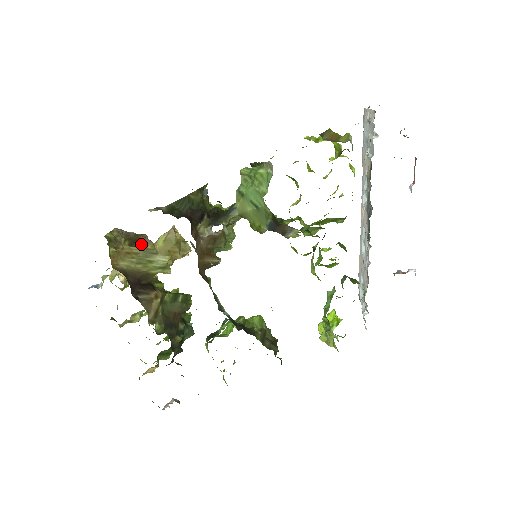
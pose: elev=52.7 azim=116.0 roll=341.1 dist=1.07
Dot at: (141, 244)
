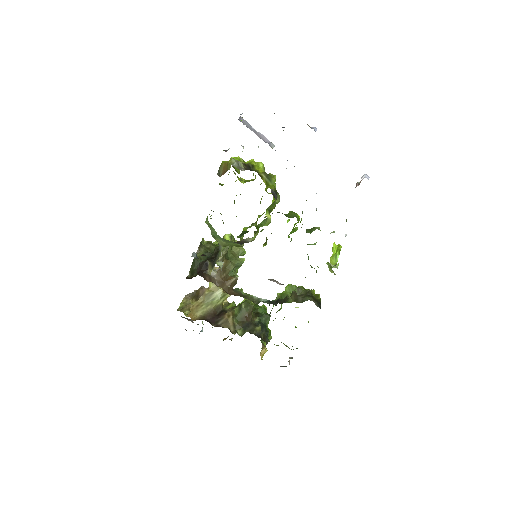
Dot at: (201, 295)
